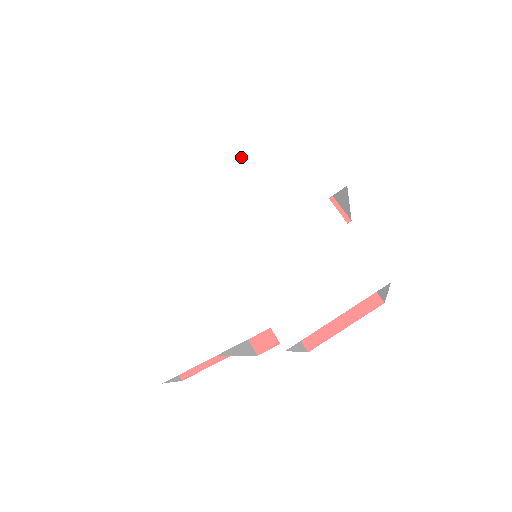
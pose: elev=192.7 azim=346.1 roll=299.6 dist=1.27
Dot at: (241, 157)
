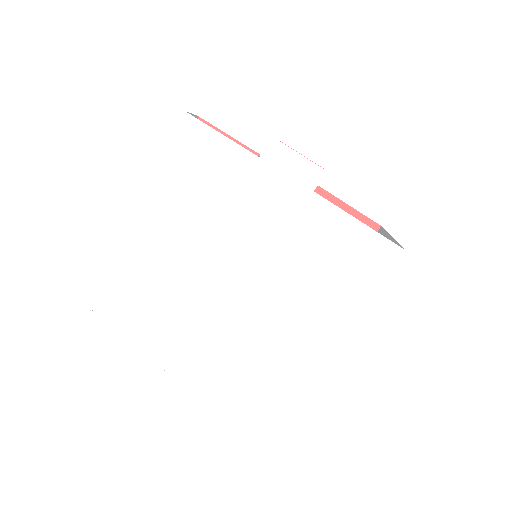
Dot at: (203, 181)
